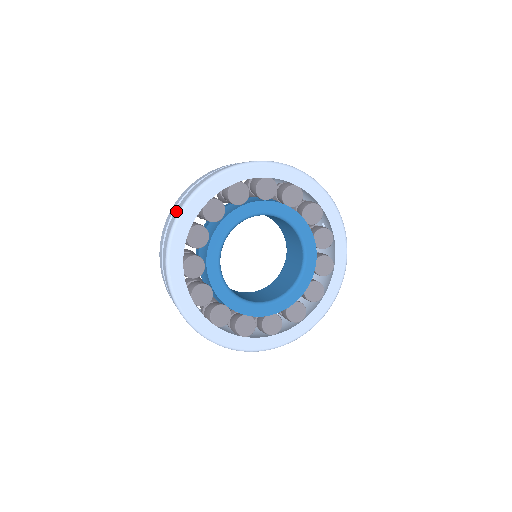
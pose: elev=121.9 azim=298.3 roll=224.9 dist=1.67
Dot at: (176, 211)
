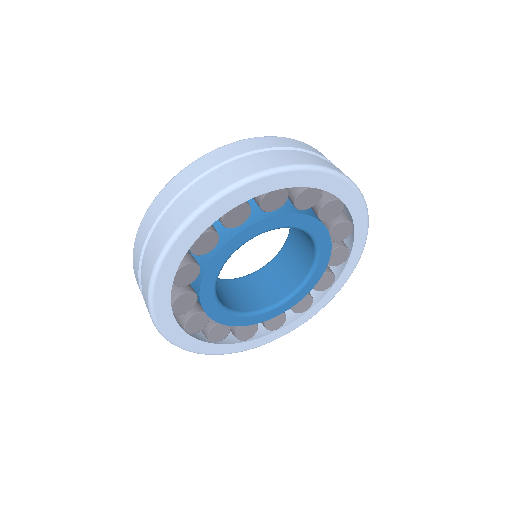
Dot at: (143, 293)
